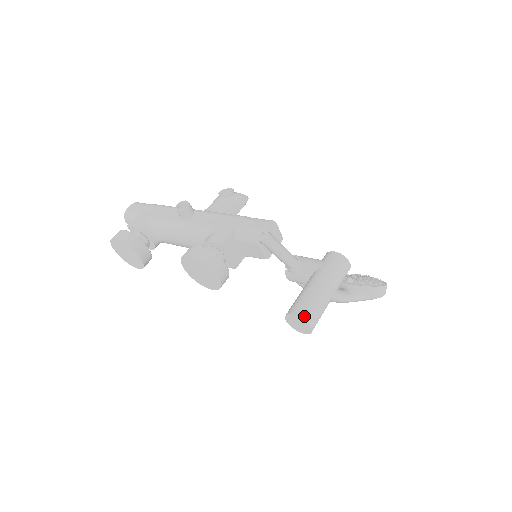
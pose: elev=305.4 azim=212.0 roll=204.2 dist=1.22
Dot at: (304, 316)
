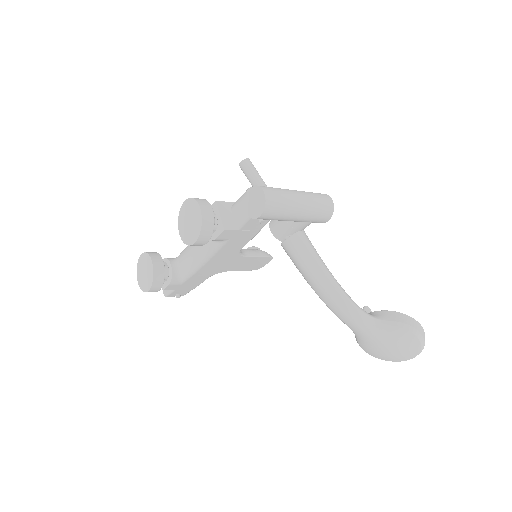
Dot at: (260, 186)
